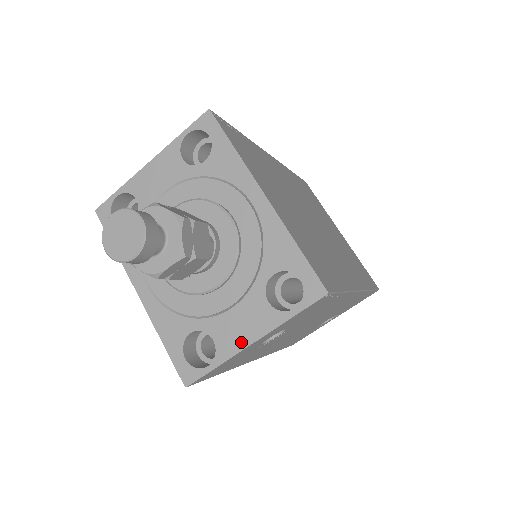
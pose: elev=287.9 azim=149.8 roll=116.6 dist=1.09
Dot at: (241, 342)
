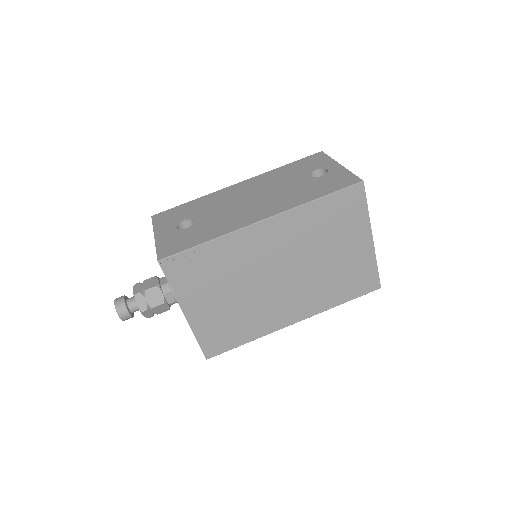
Dot at: occluded
